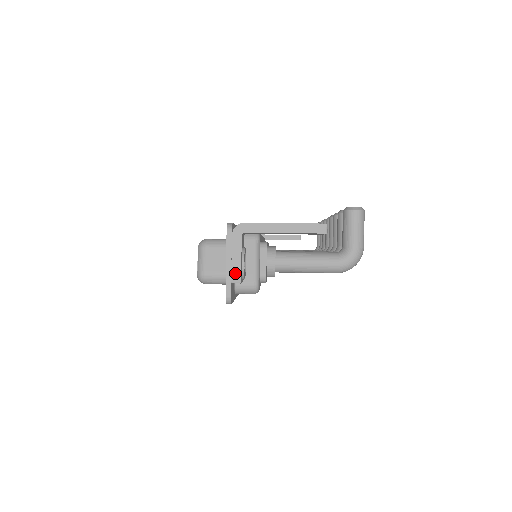
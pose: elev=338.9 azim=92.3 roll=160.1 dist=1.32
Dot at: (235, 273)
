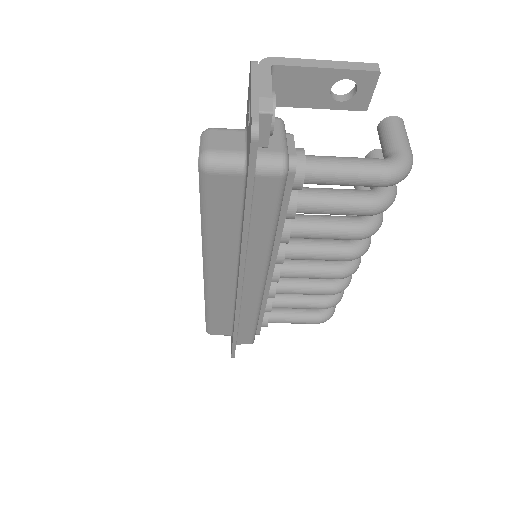
Dot at: (264, 100)
